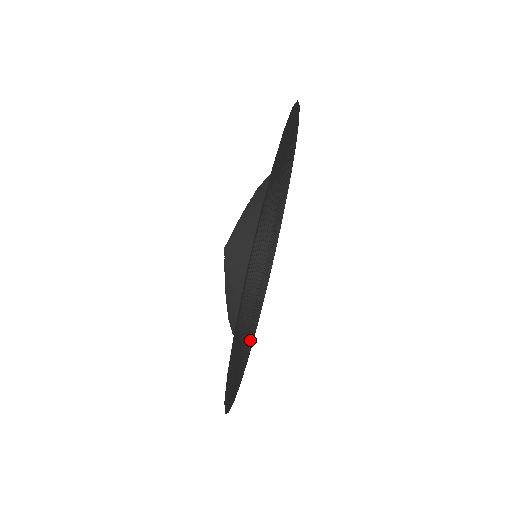
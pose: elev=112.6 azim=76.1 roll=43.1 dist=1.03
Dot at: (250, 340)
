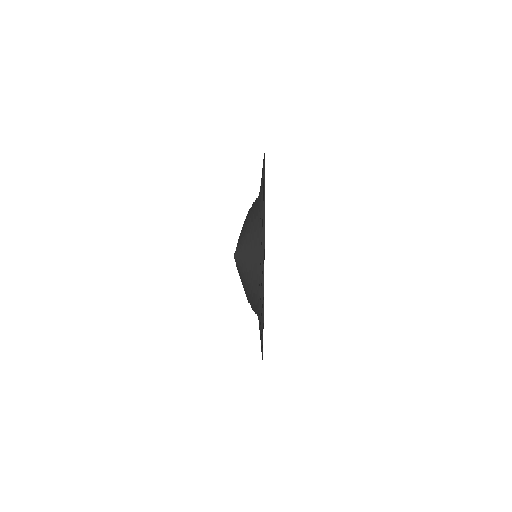
Dot at: occluded
